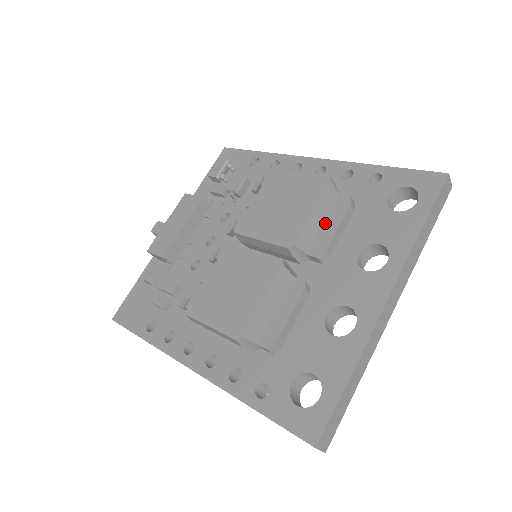
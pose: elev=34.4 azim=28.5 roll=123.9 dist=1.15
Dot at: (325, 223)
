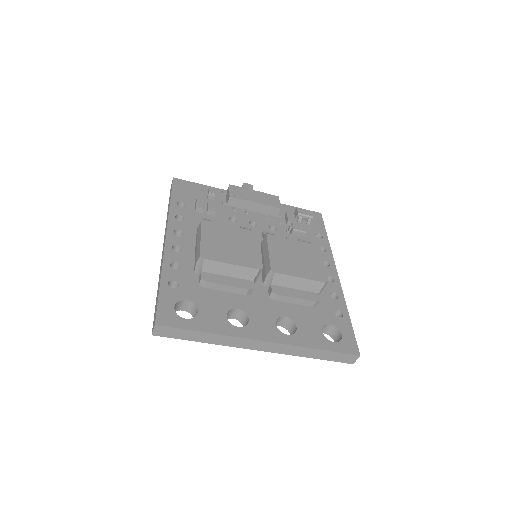
Dot at: (296, 290)
